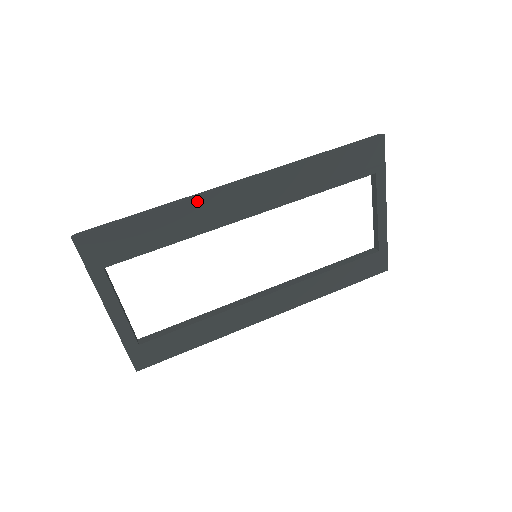
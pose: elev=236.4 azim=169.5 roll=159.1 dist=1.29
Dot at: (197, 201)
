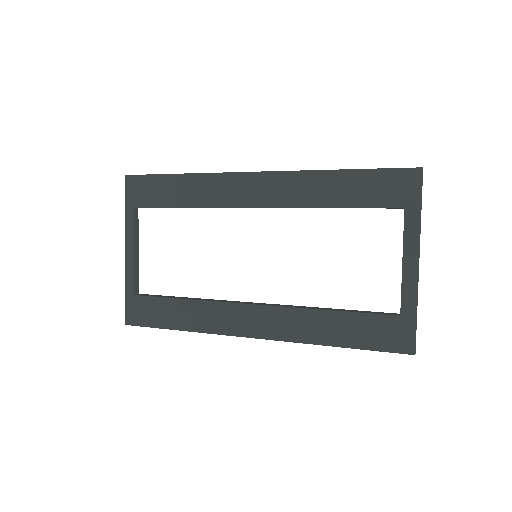
Dot at: (217, 177)
